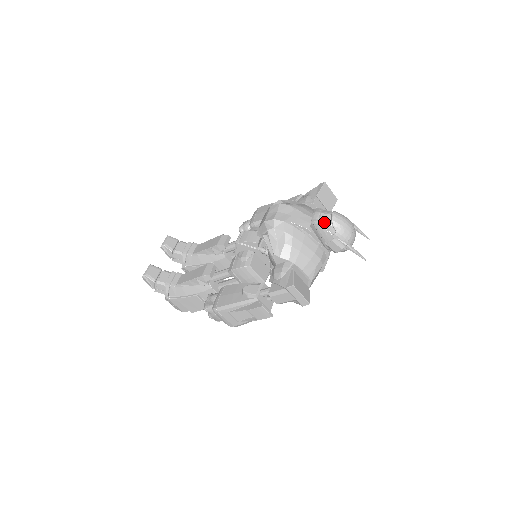
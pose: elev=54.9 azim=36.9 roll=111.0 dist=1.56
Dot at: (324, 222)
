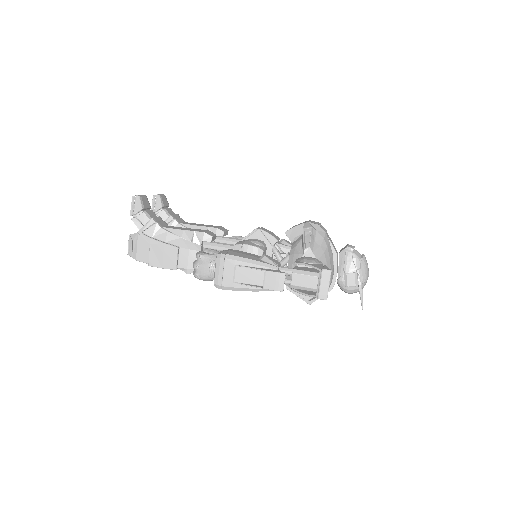
Dot at: (356, 255)
